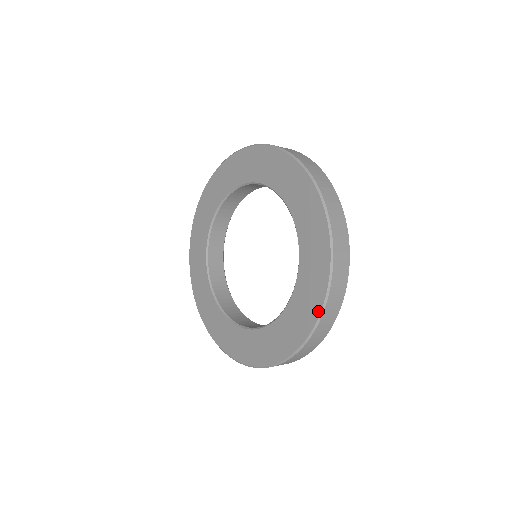
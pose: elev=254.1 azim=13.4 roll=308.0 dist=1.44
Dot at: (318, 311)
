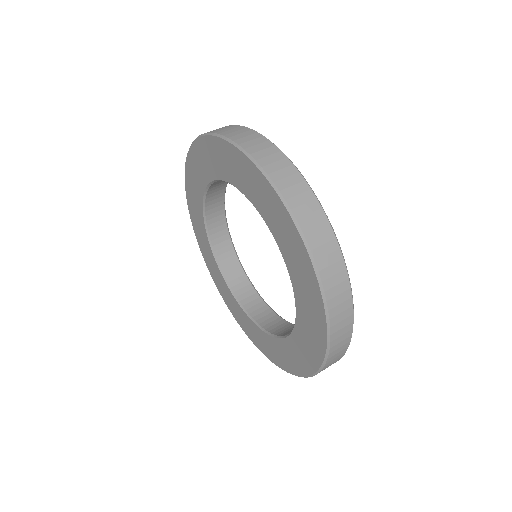
Dot at: (254, 168)
